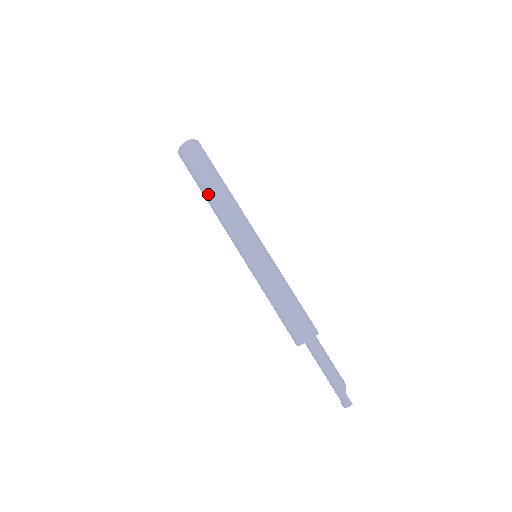
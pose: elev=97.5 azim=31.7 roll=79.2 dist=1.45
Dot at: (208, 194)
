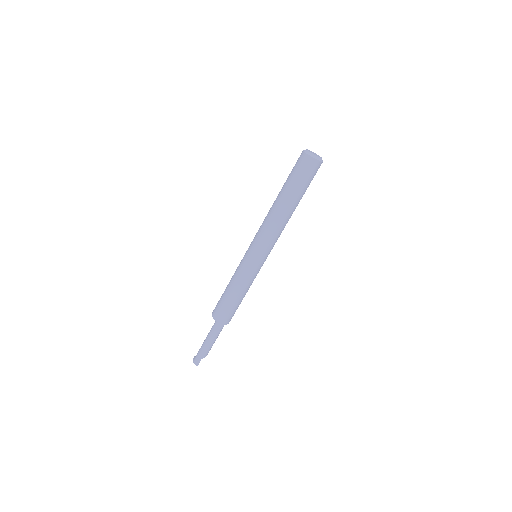
Dot at: (282, 199)
